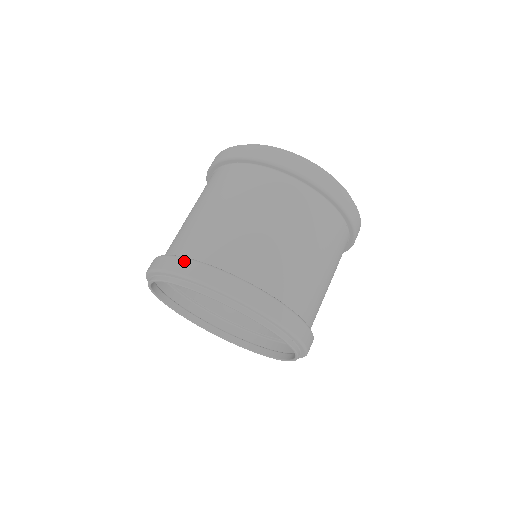
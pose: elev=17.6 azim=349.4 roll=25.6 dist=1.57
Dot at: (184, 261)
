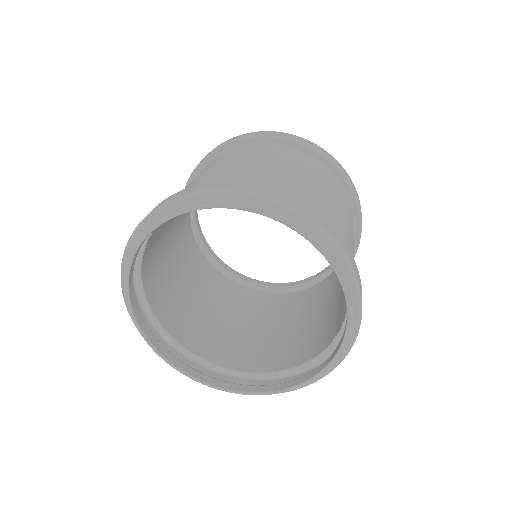
Dot at: (299, 201)
